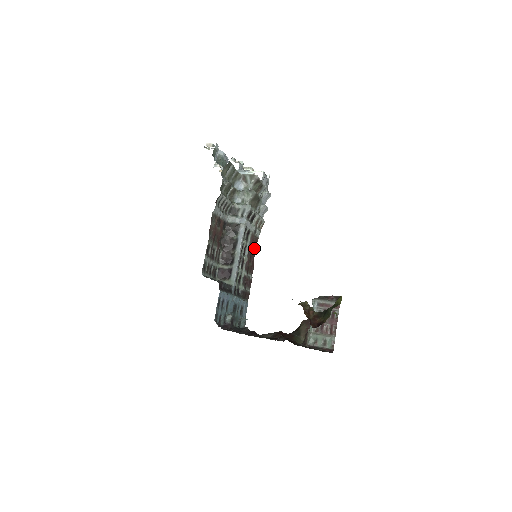
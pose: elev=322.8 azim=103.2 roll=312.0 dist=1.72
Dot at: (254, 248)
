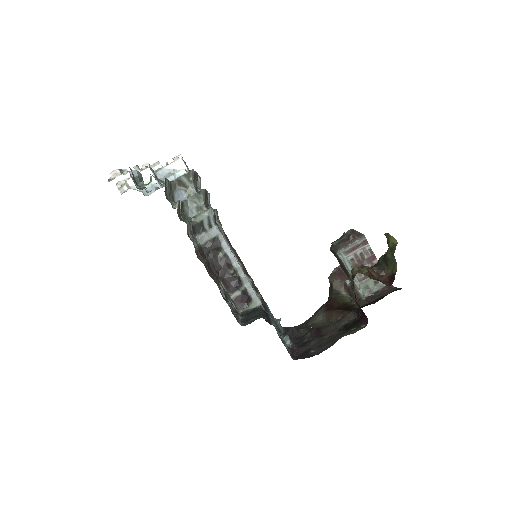
Dot at: occluded
